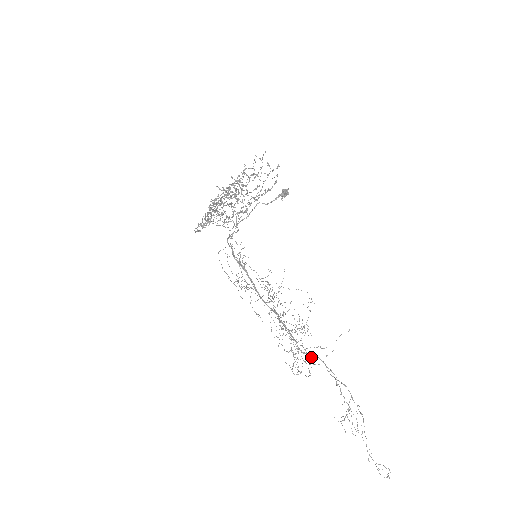
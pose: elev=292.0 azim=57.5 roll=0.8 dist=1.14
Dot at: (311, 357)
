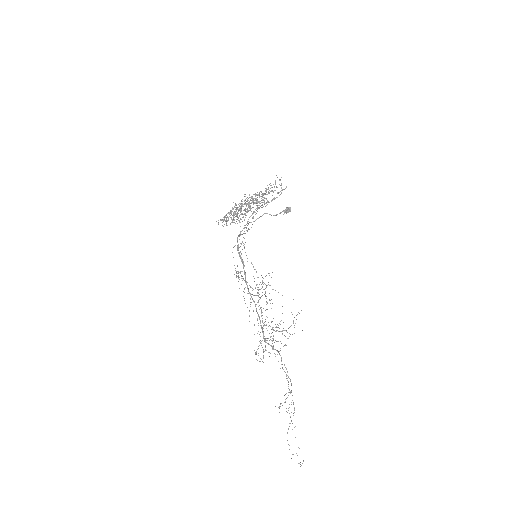
Dot at: (273, 349)
